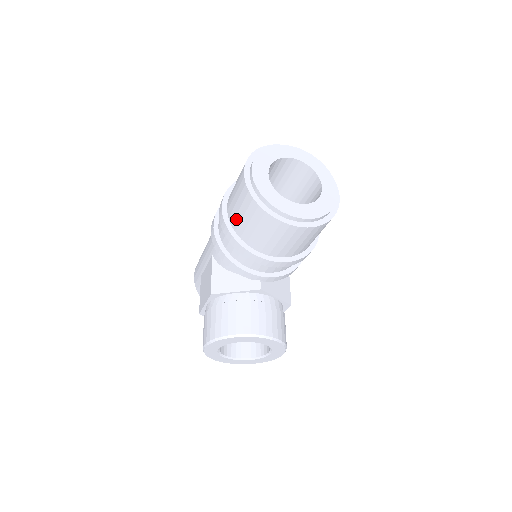
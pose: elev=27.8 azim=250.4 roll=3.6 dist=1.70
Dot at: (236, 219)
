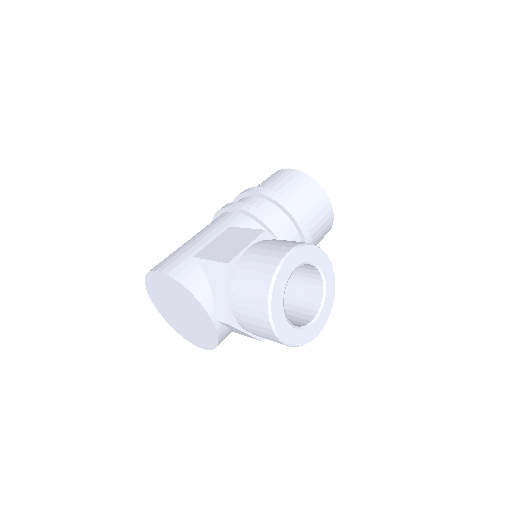
Dot at: (282, 190)
